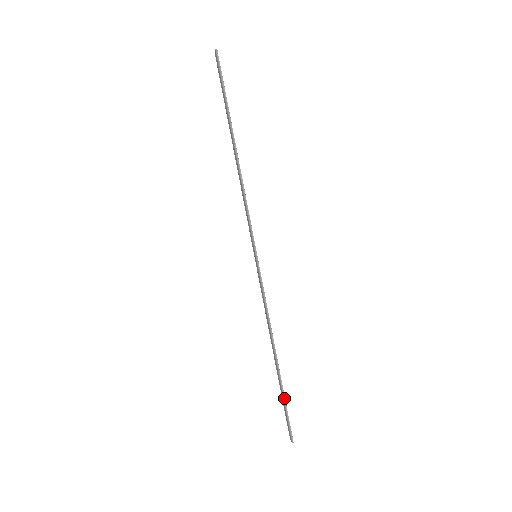
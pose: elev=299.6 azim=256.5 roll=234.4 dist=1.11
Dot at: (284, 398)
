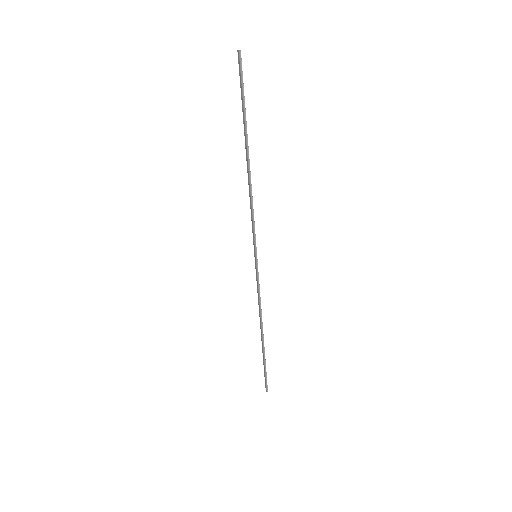
Dot at: (265, 363)
